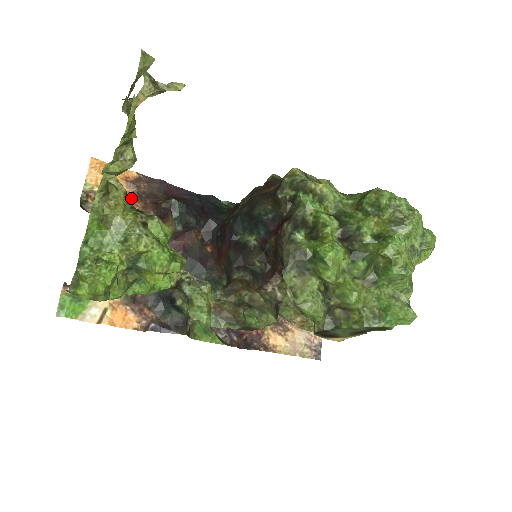
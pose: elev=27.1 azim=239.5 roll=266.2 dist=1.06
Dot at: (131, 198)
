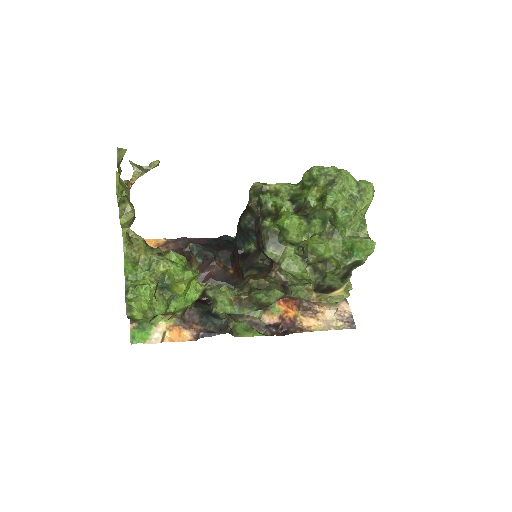
Dot at: occluded
